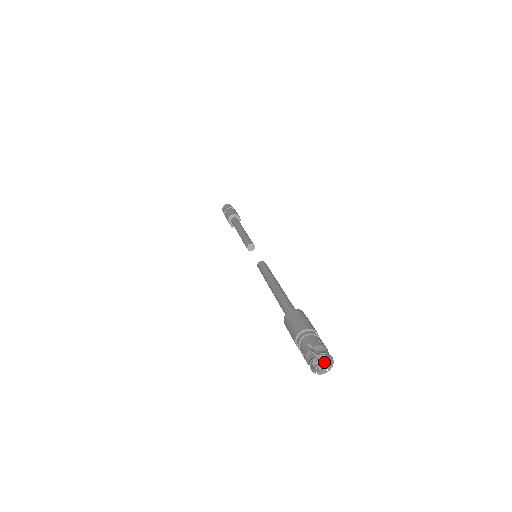
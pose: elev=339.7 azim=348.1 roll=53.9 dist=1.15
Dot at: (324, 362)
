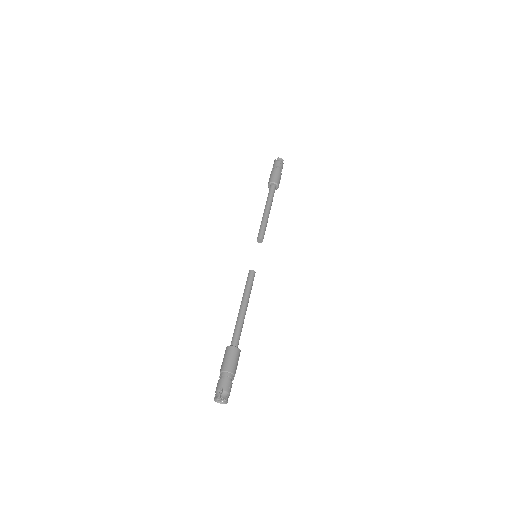
Dot at: (223, 400)
